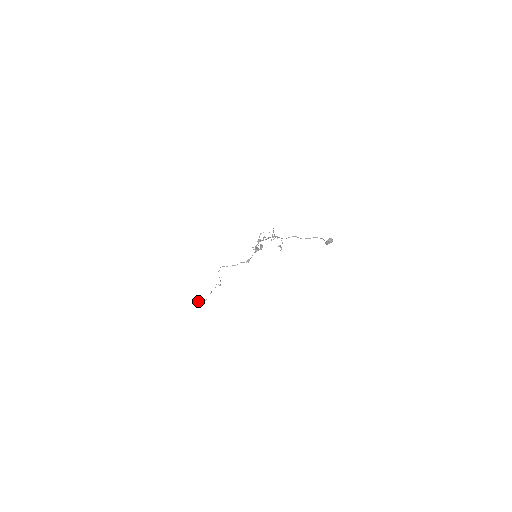
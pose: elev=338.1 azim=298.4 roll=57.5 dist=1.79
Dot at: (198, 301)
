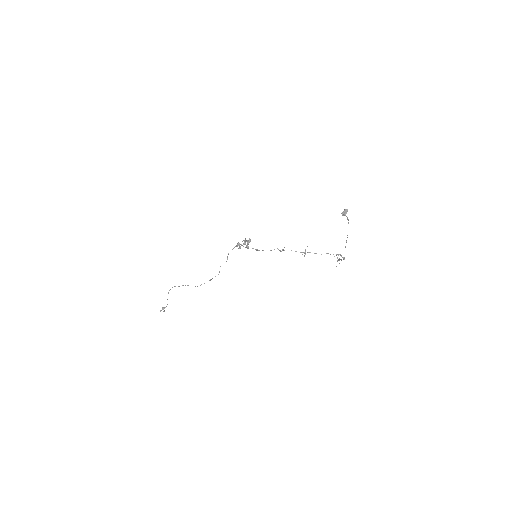
Dot at: occluded
